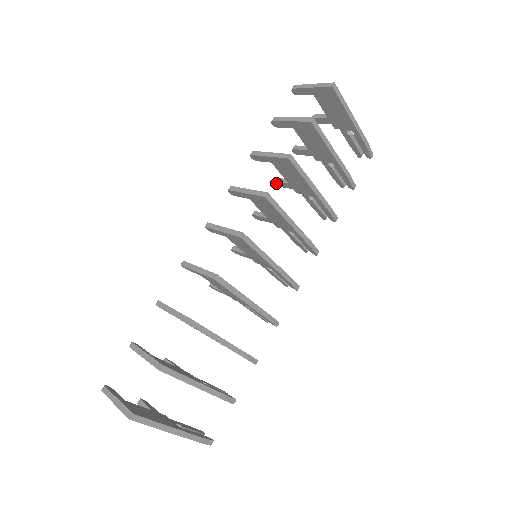
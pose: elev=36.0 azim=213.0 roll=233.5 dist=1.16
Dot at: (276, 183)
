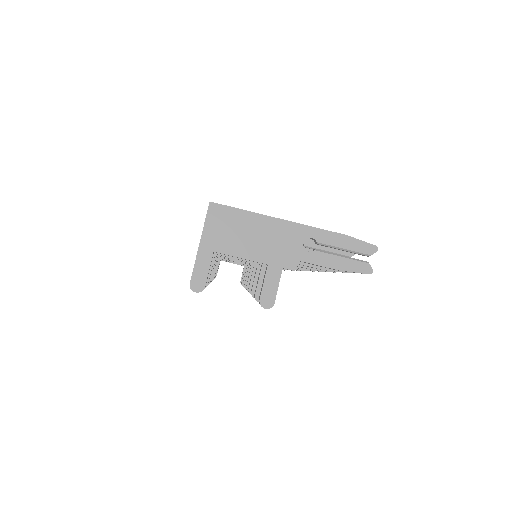
Dot at: occluded
